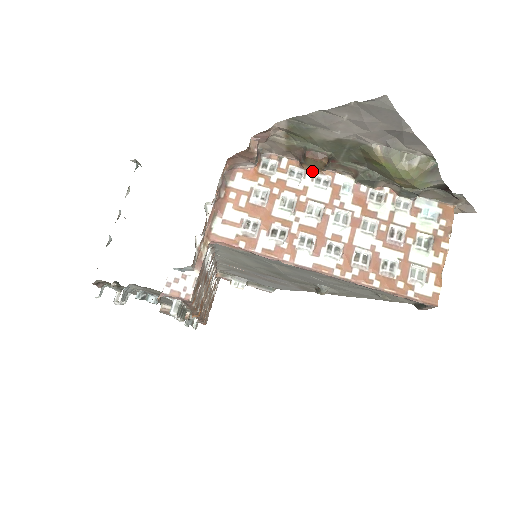
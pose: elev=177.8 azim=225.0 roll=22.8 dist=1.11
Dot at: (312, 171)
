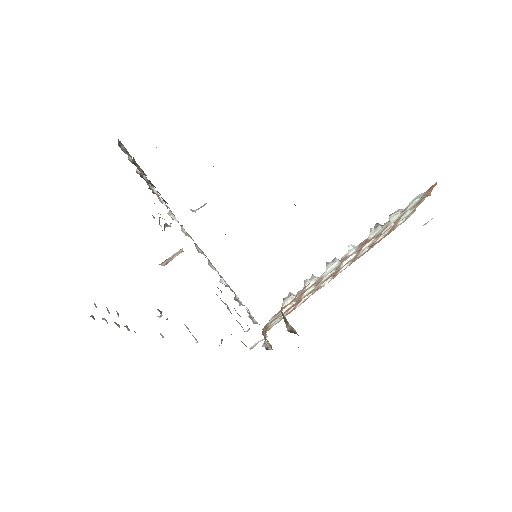
Dot at: occluded
